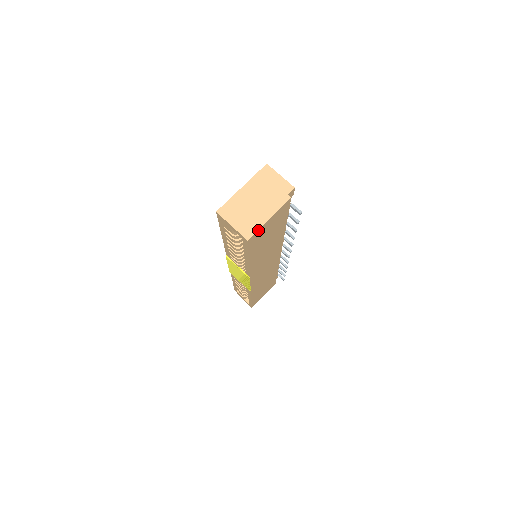
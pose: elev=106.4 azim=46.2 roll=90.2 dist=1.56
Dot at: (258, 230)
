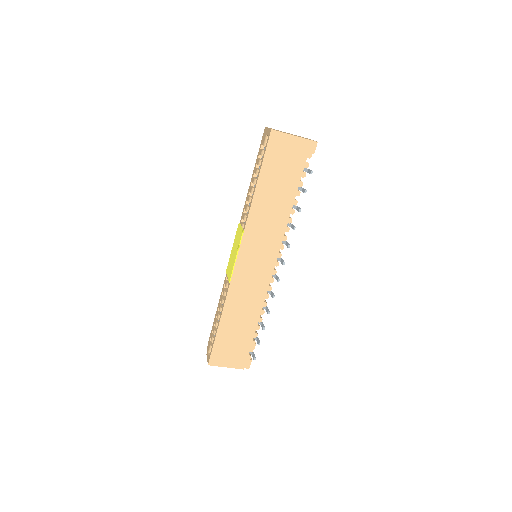
Dot at: (281, 133)
